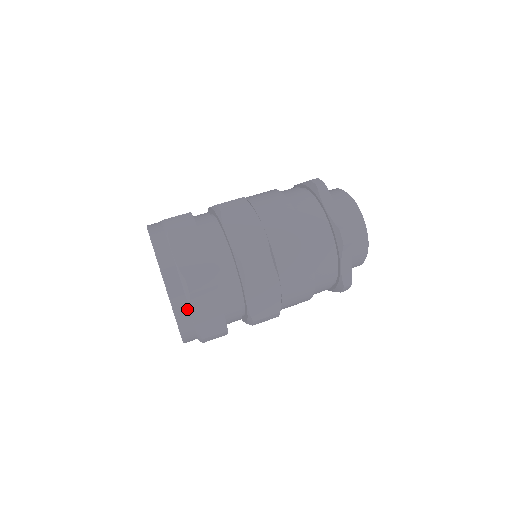
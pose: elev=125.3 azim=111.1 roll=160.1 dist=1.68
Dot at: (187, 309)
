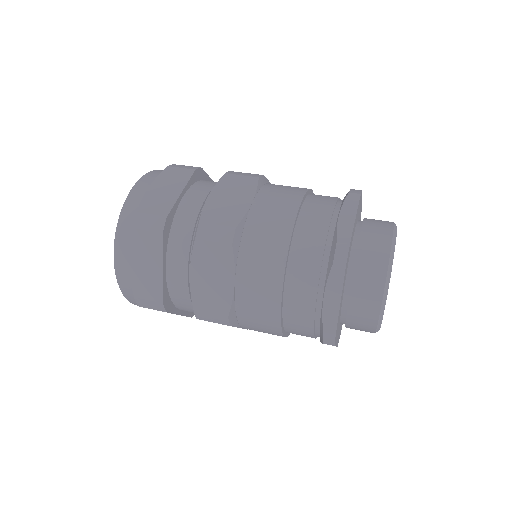
Dot at: (153, 180)
